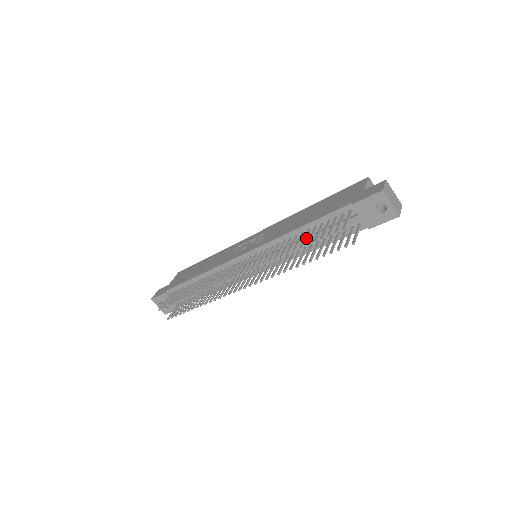
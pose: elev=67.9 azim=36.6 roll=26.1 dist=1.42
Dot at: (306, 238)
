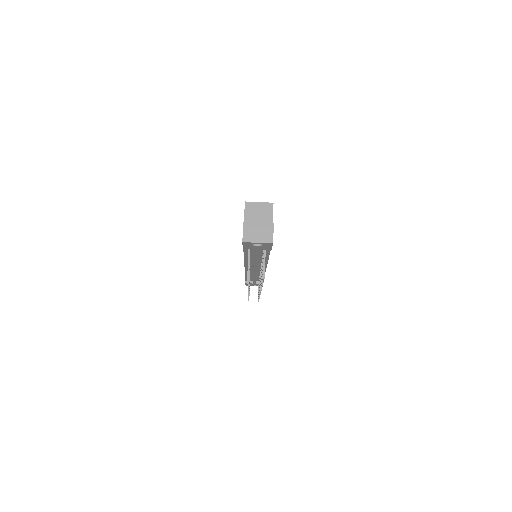
Dot at: occluded
